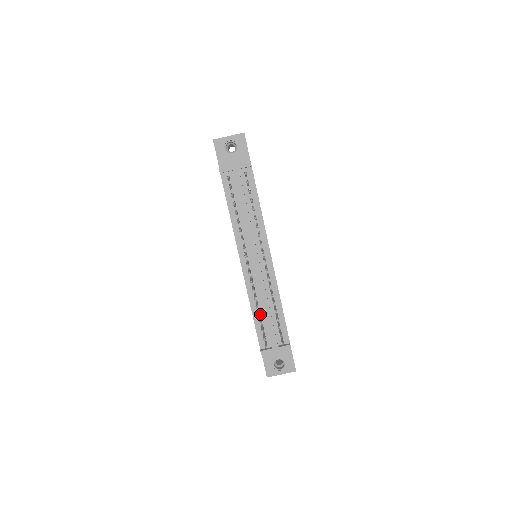
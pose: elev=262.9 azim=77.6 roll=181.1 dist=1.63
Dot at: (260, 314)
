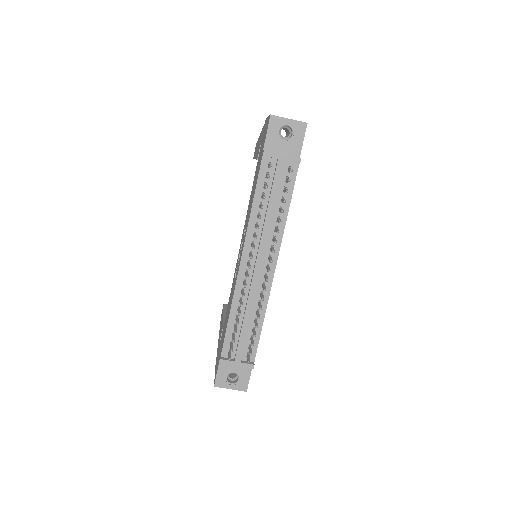
Dot at: occluded
